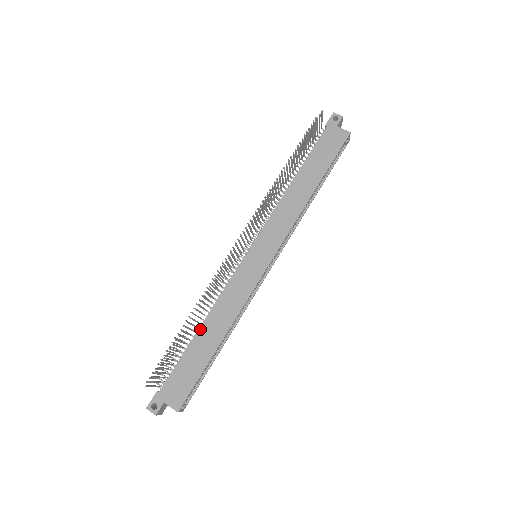
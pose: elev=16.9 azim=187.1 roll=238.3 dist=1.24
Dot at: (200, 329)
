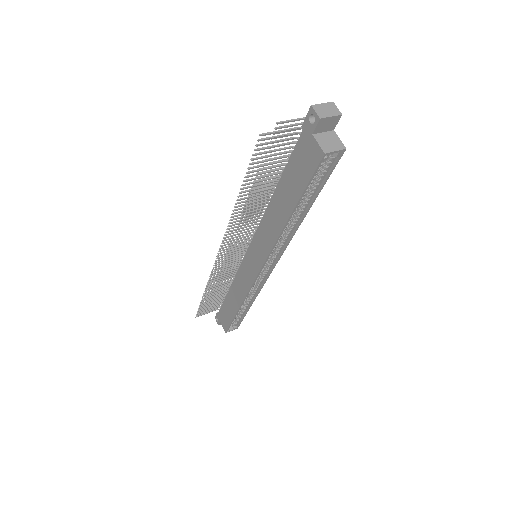
Dot at: (229, 291)
